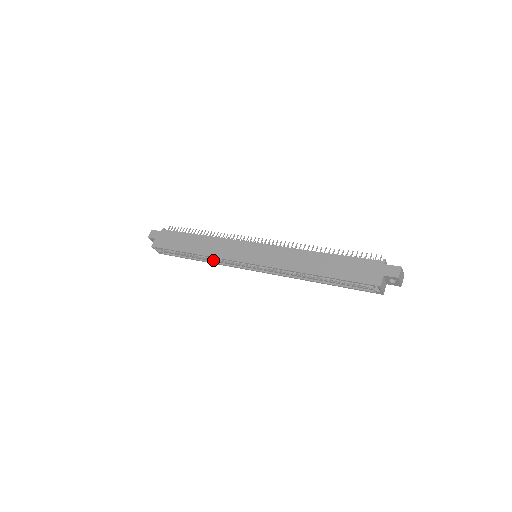
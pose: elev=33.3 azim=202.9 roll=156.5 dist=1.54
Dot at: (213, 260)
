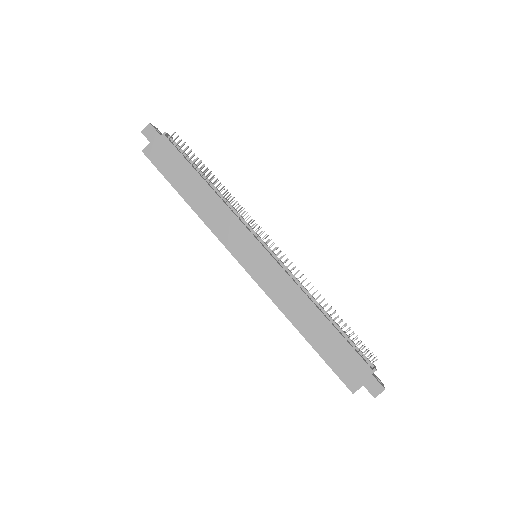
Dot at: occluded
